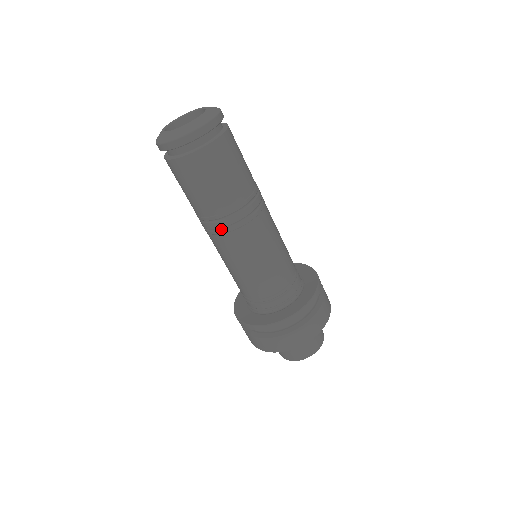
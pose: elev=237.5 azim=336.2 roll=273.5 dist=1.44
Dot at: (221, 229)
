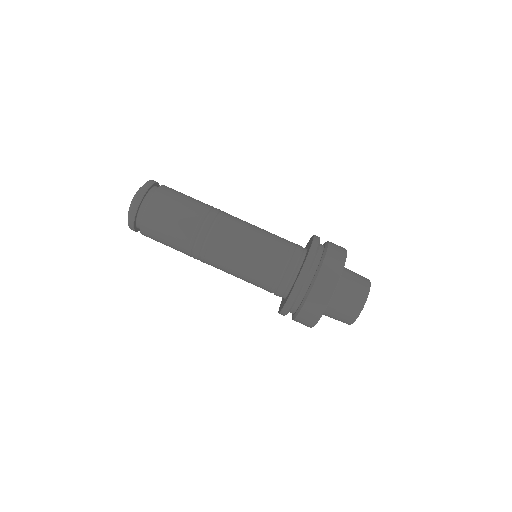
Dot at: (201, 254)
